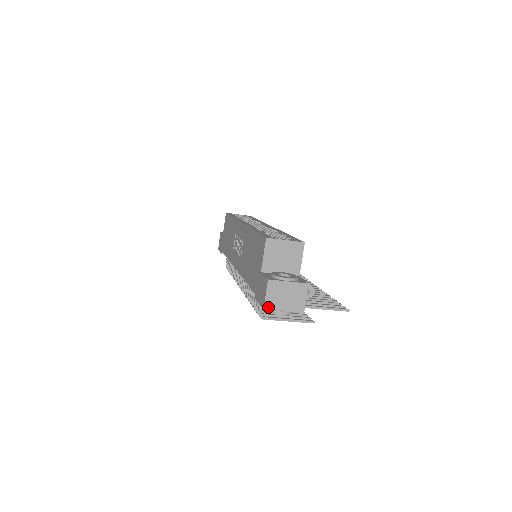
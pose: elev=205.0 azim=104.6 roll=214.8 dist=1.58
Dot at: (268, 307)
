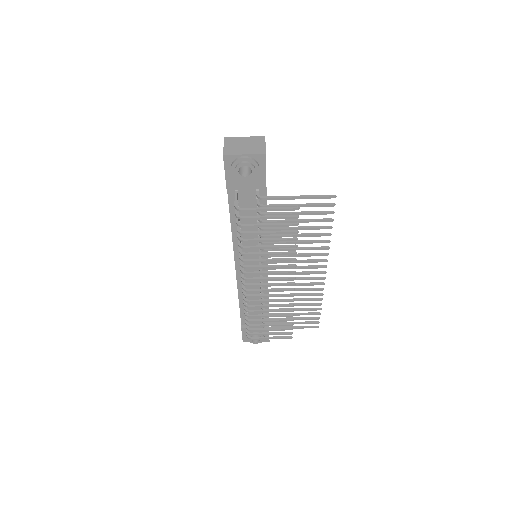
Dot at: (227, 153)
